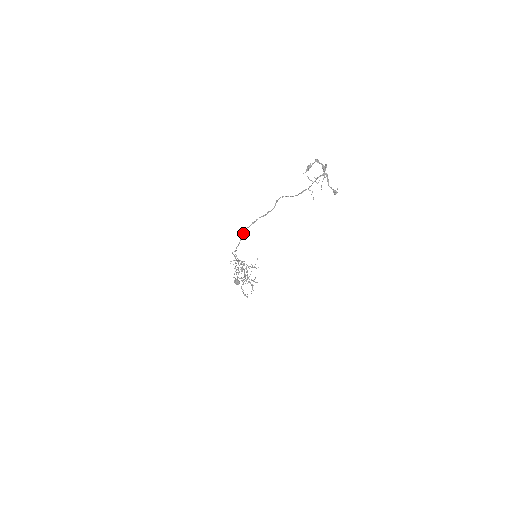
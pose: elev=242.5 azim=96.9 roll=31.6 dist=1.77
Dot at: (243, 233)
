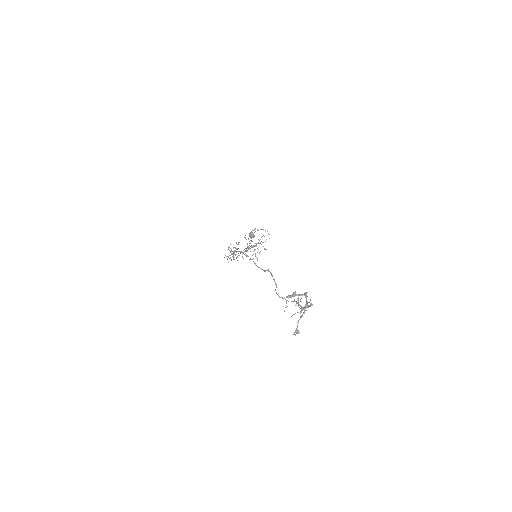
Dot at: (239, 251)
